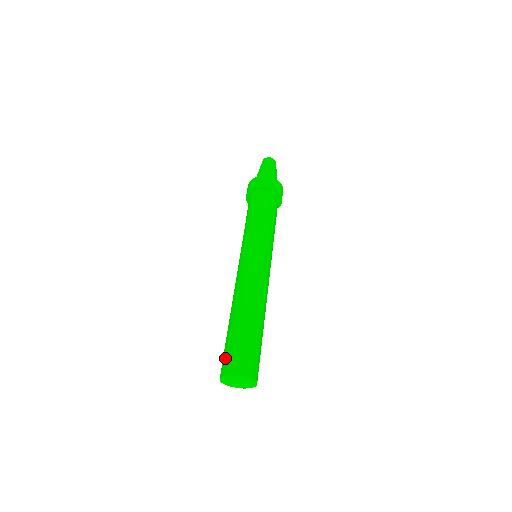
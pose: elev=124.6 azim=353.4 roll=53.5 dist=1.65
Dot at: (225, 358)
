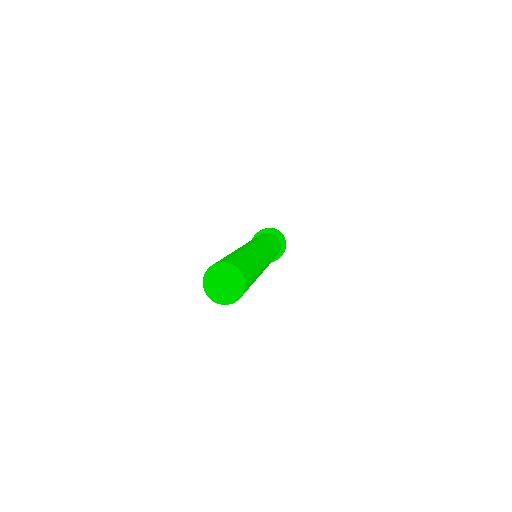
Dot at: (225, 258)
